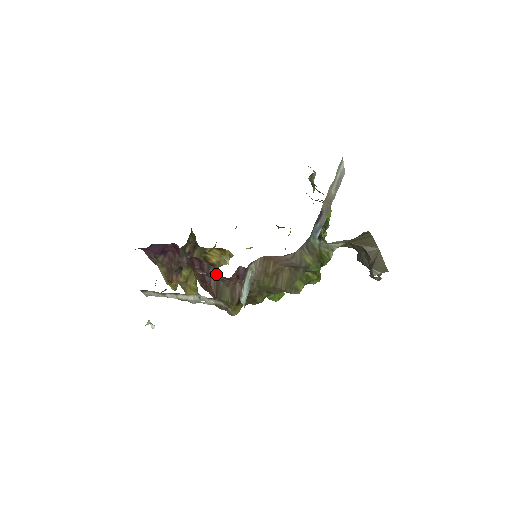
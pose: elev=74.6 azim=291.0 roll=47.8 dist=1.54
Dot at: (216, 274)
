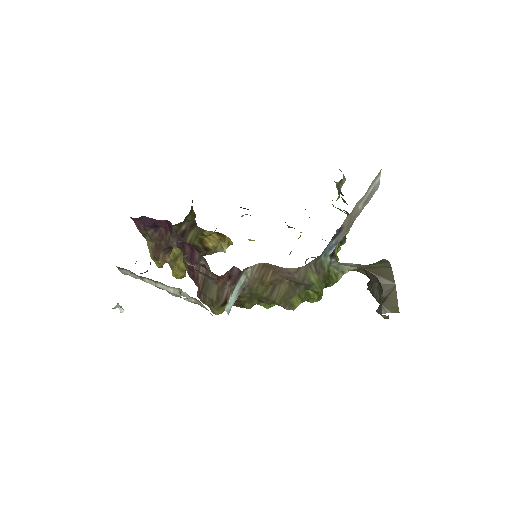
Dot at: (206, 269)
